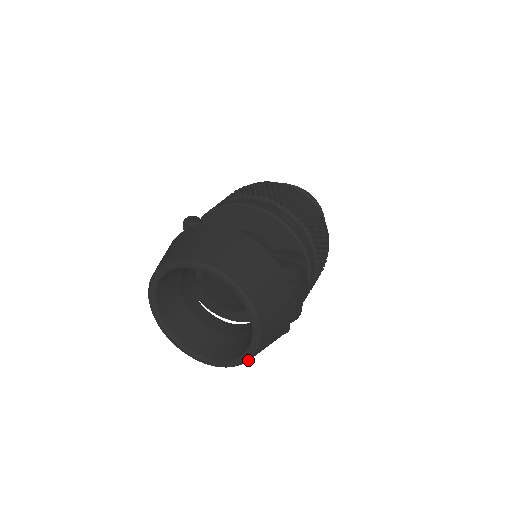
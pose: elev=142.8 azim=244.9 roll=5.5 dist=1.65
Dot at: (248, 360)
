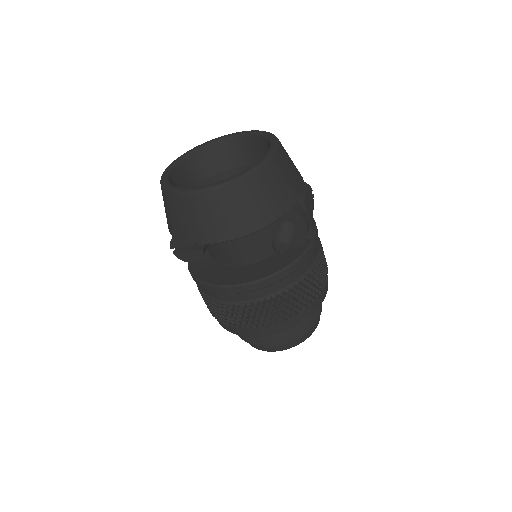
Dot at: (259, 167)
